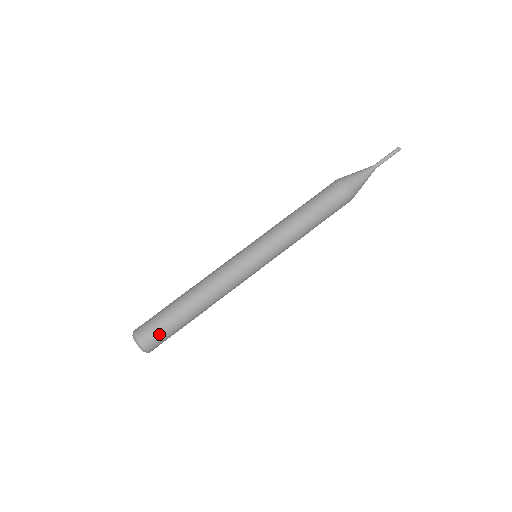
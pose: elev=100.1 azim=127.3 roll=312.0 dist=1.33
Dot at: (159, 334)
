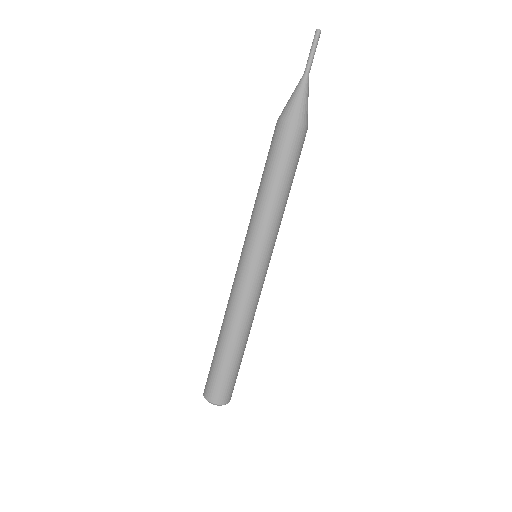
Dot at: (215, 382)
